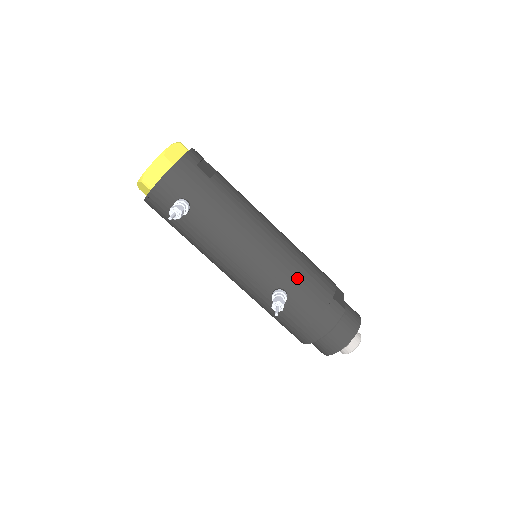
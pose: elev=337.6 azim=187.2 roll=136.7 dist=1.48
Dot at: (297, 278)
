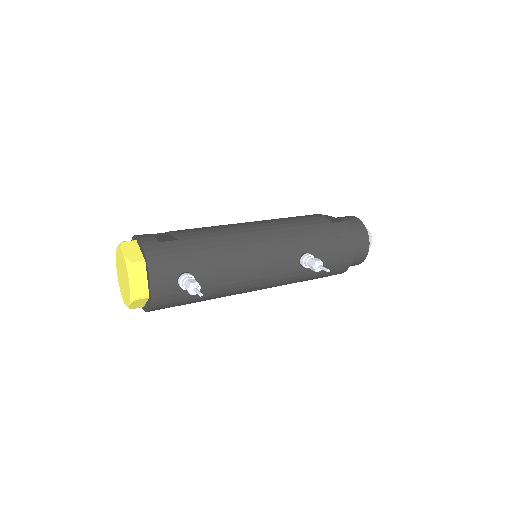
Dot at: (302, 236)
